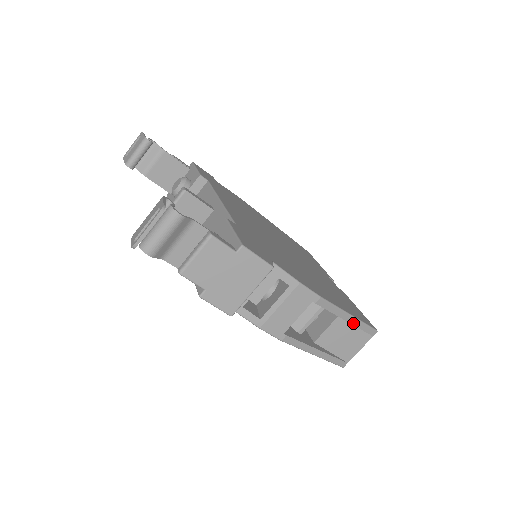
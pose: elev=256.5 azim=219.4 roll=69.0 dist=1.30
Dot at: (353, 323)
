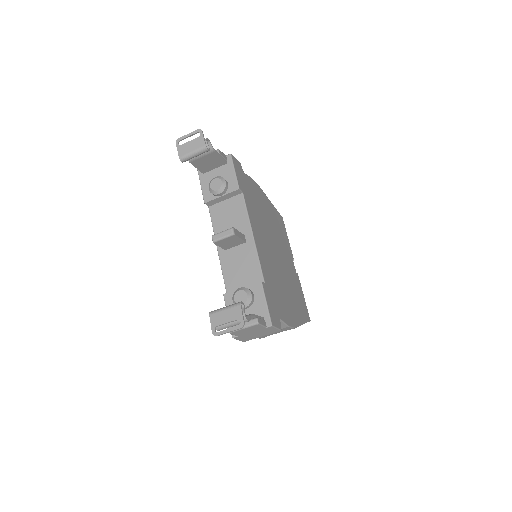
Dot at: occluded
